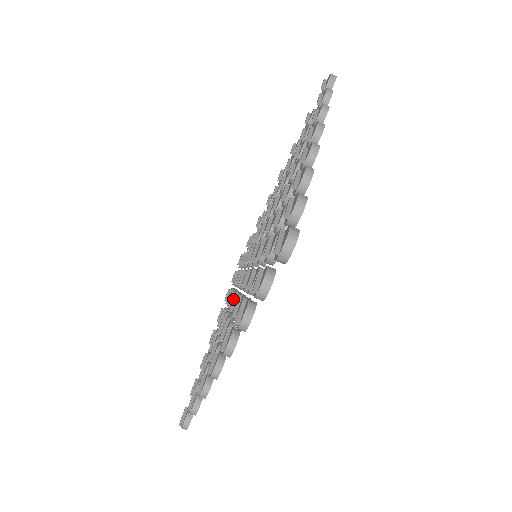
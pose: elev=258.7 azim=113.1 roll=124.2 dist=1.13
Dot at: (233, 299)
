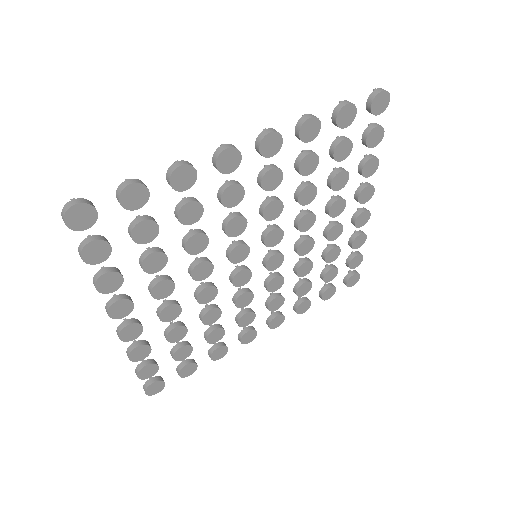
Dot at: occluded
